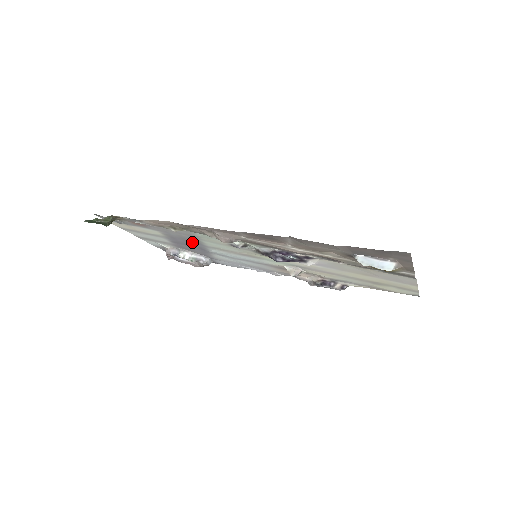
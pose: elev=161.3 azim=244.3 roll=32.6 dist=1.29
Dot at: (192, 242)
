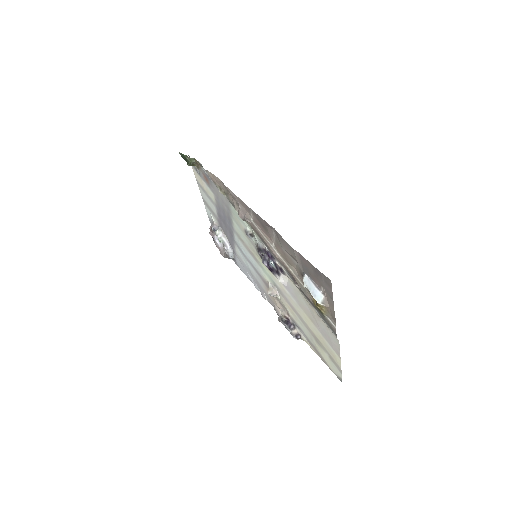
Dot at: (228, 219)
